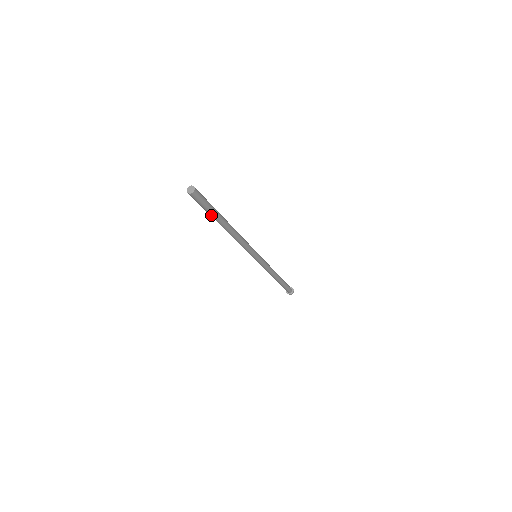
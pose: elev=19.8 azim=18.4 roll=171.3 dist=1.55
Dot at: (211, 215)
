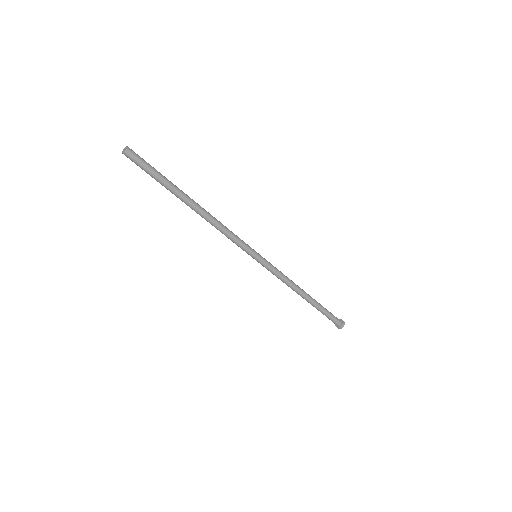
Dot at: (162, 185)
